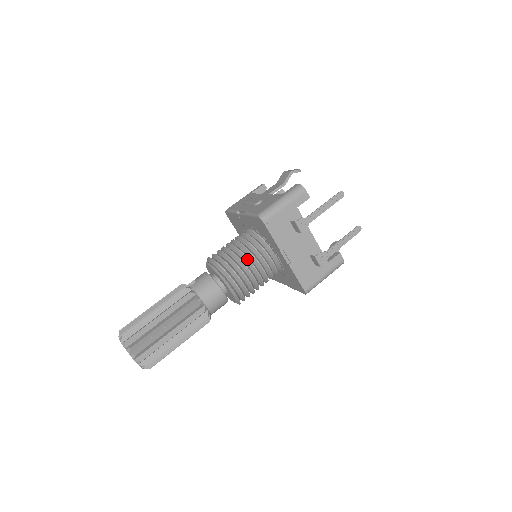
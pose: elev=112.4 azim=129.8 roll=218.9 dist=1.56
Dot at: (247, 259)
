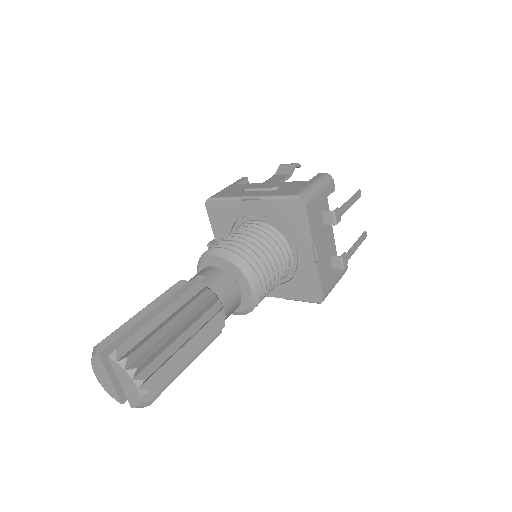
Dot at: (269, 252)
